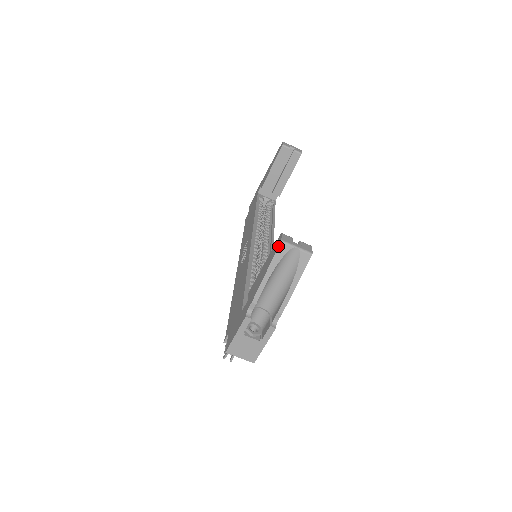
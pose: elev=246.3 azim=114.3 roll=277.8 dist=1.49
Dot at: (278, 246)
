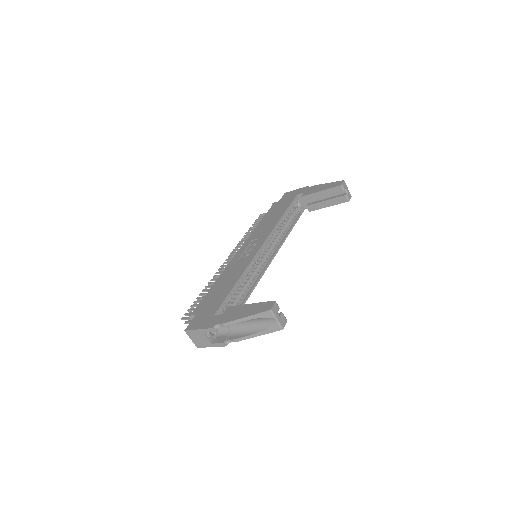
Dot at: (266, 311)
